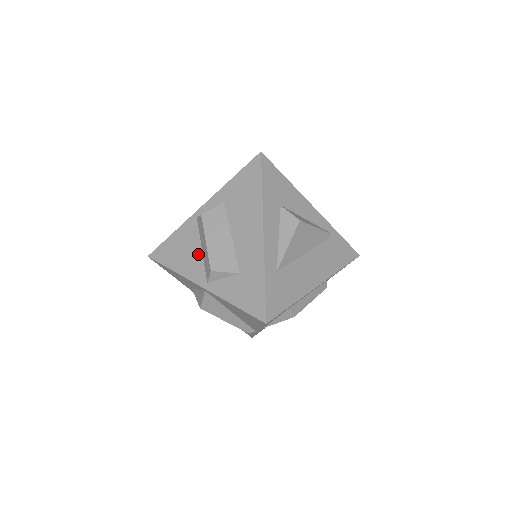
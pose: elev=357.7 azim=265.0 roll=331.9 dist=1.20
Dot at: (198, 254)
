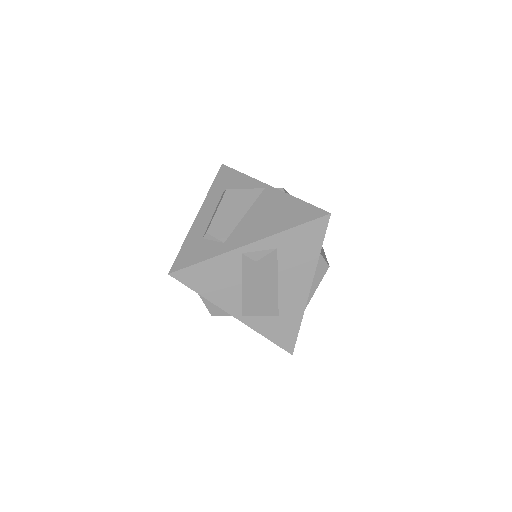
Dot at: (237, 289)
